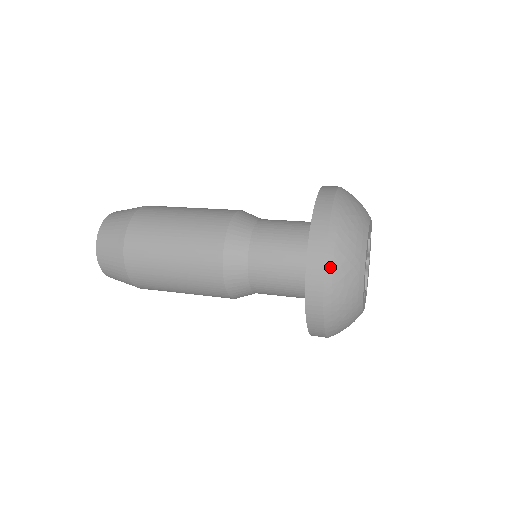
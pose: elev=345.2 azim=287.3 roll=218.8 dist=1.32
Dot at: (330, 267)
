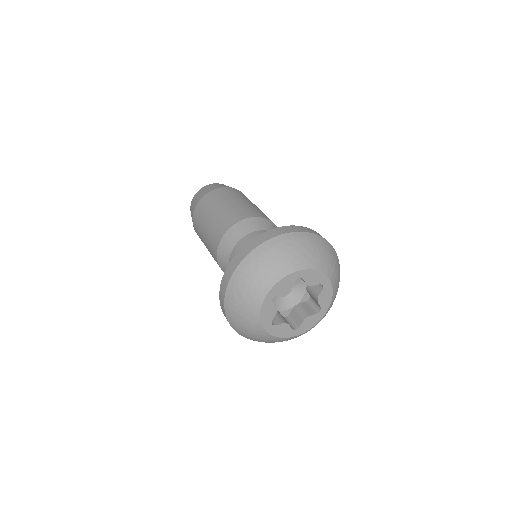
Dot at: (237, 274)
